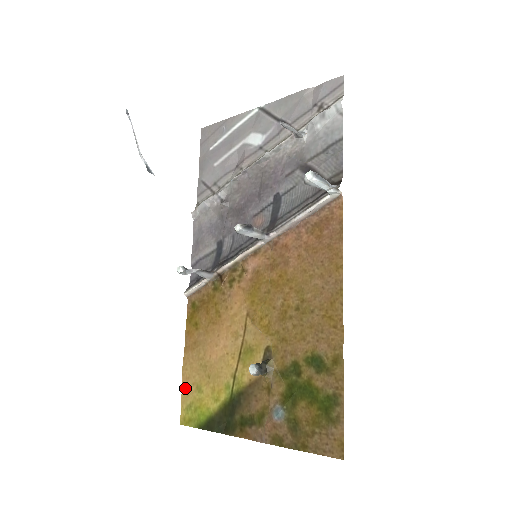
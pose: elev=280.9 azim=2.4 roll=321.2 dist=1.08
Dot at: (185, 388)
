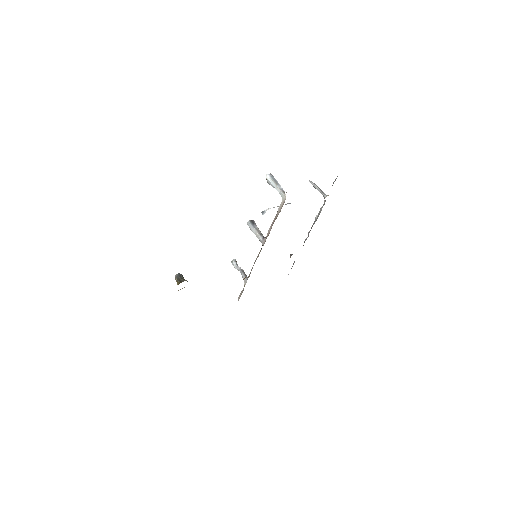
Dot at: occluded
